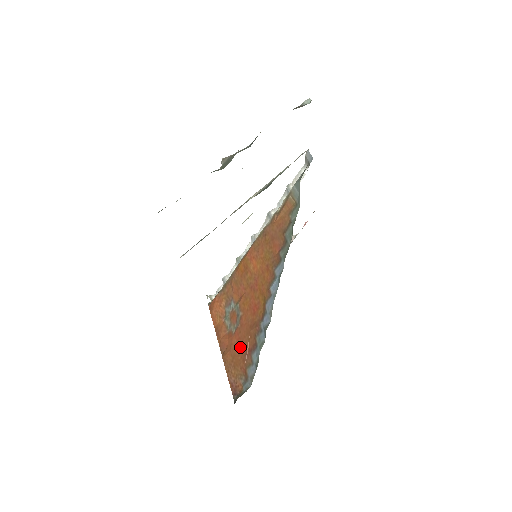
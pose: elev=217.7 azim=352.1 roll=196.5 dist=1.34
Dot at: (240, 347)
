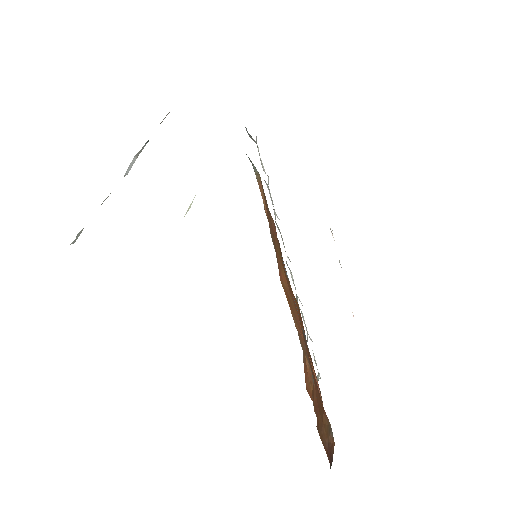
Dot at: occluded
